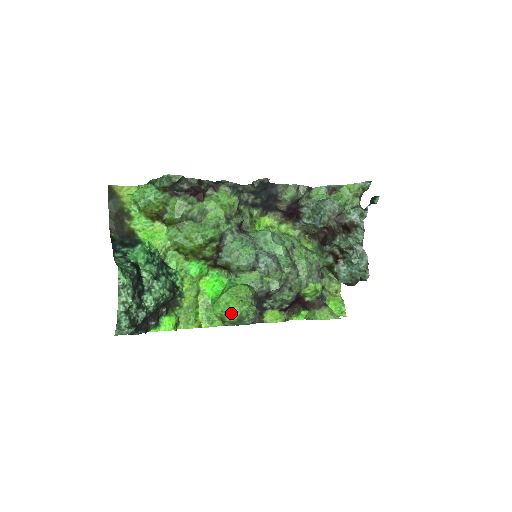
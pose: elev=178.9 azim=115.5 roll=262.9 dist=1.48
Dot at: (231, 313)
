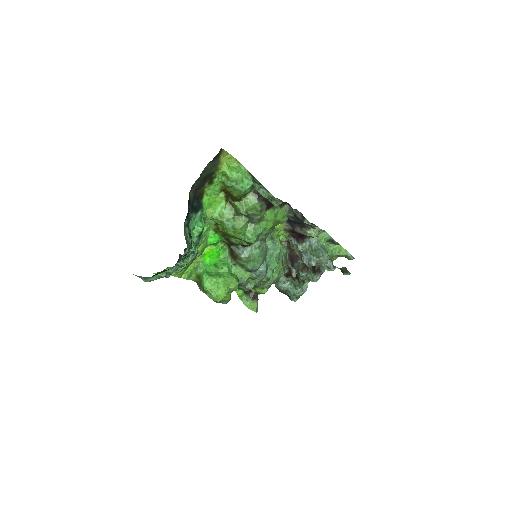
Dot at: (216, 297)
